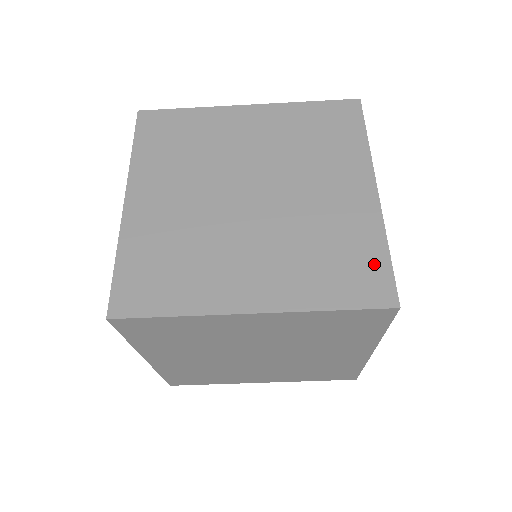
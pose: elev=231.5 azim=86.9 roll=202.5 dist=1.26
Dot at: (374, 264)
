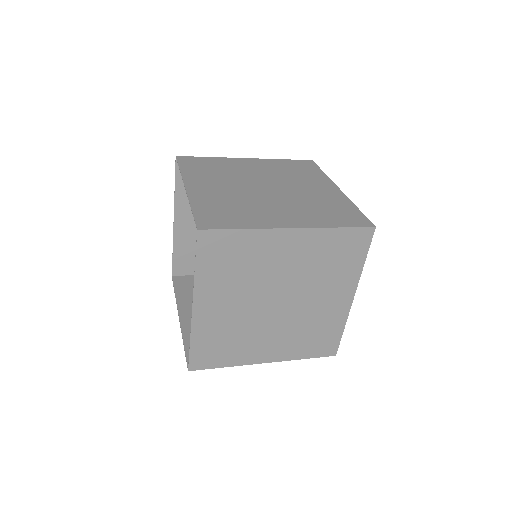
Dot at: (333, 338)
